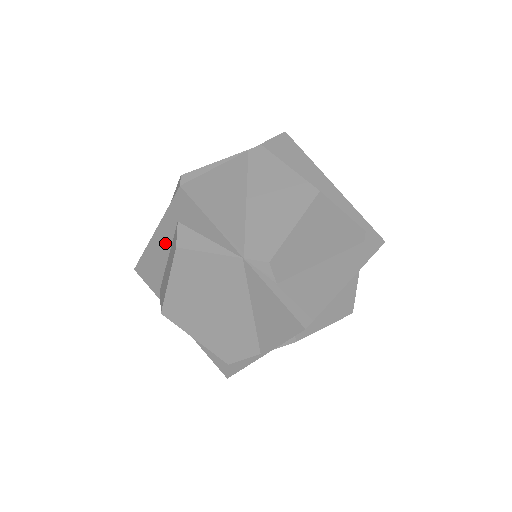
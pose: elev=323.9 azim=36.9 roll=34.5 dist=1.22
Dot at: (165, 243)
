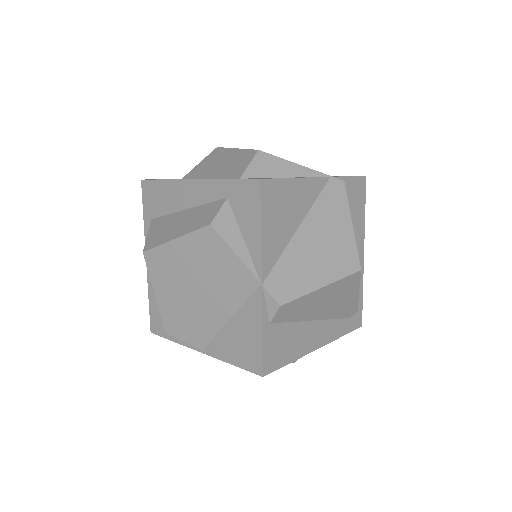
Dot at: (196, 197)
